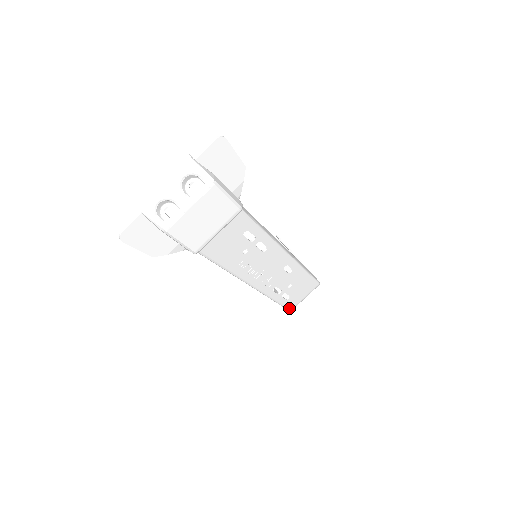
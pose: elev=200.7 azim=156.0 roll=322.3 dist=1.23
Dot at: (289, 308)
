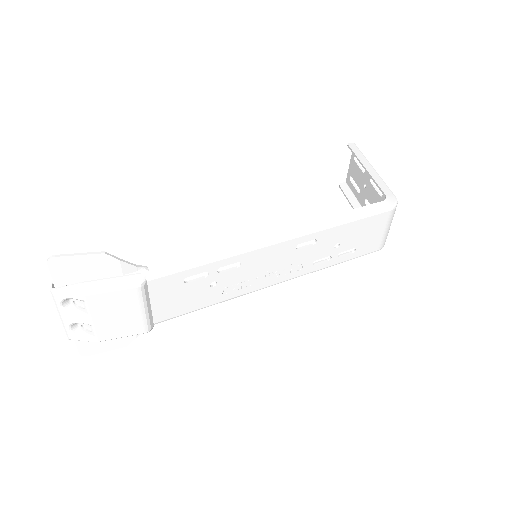
Dot at: (372, 251)
